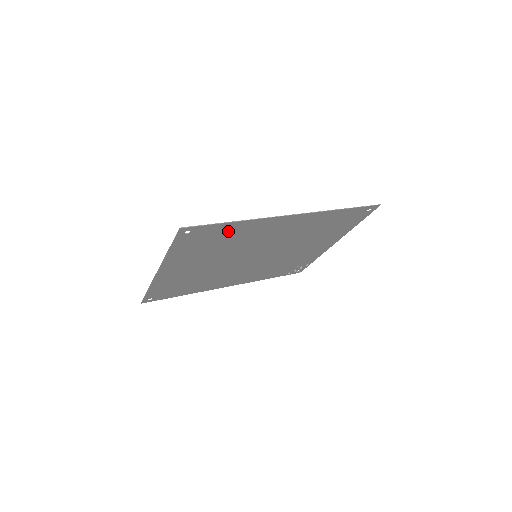
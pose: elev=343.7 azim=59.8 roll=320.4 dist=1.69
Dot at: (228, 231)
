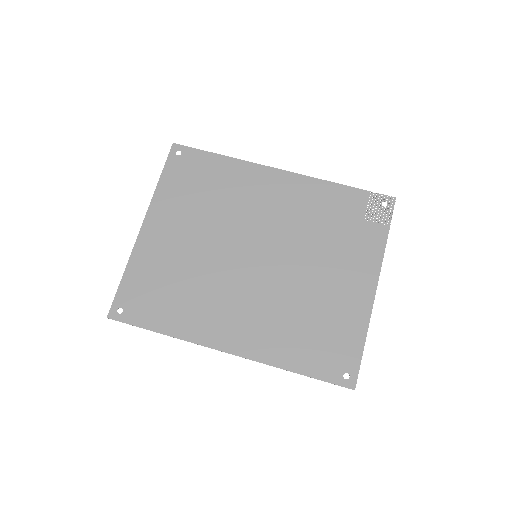
Dot at: (167, 314)
